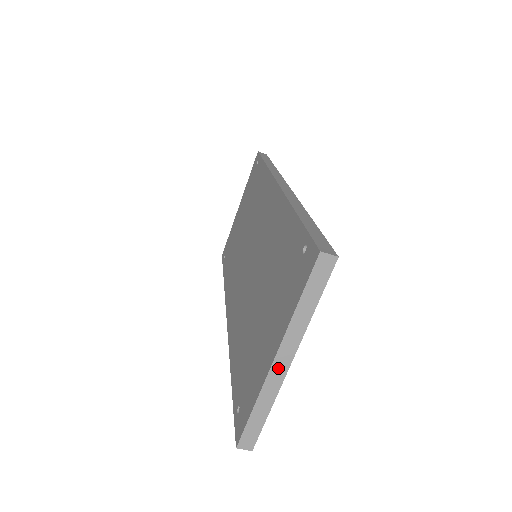
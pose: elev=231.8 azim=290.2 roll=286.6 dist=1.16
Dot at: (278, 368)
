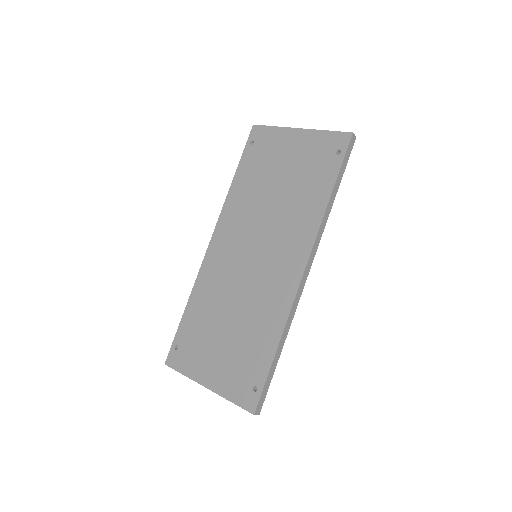
Dot at: (204, 386)
